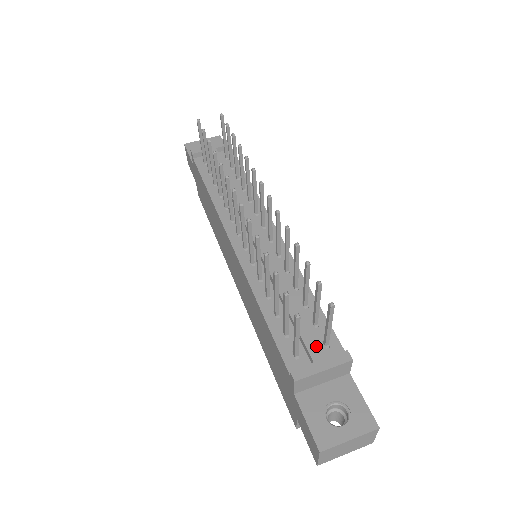
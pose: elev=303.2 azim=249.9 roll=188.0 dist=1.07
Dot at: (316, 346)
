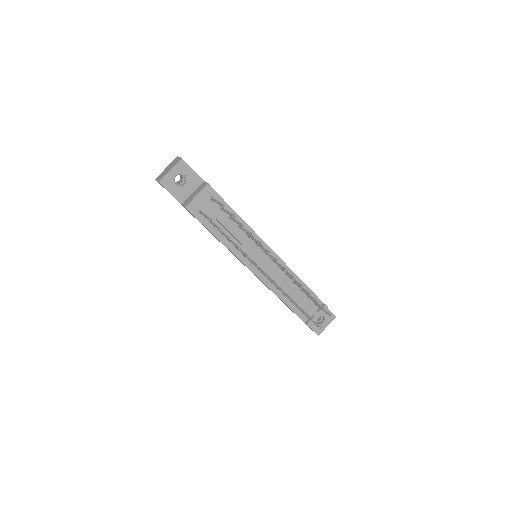
Dot at: (313, 309)
